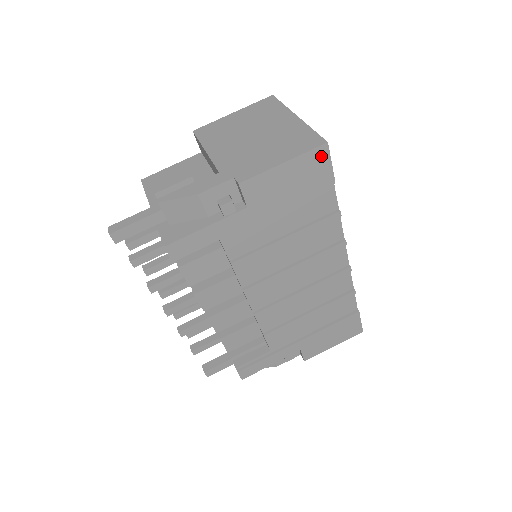
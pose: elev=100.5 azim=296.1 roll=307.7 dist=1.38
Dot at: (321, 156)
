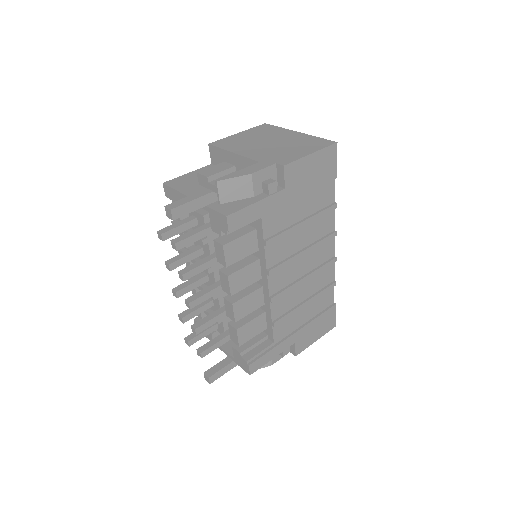
Dot at: (332, 153)
